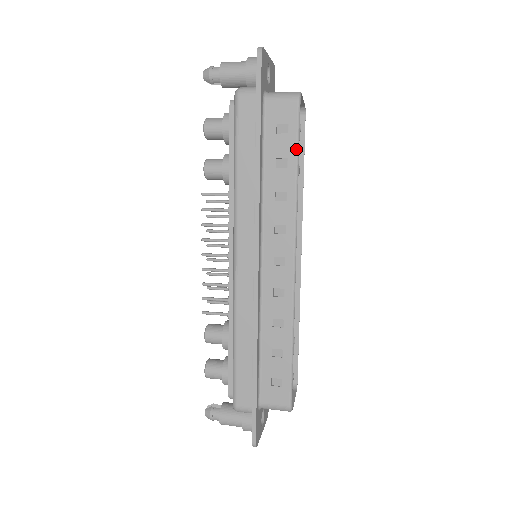
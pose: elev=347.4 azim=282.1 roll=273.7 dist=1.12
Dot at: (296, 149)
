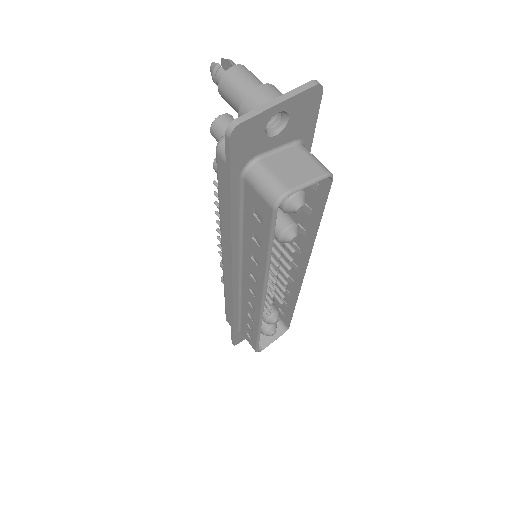
Dot at: (268, 243)
